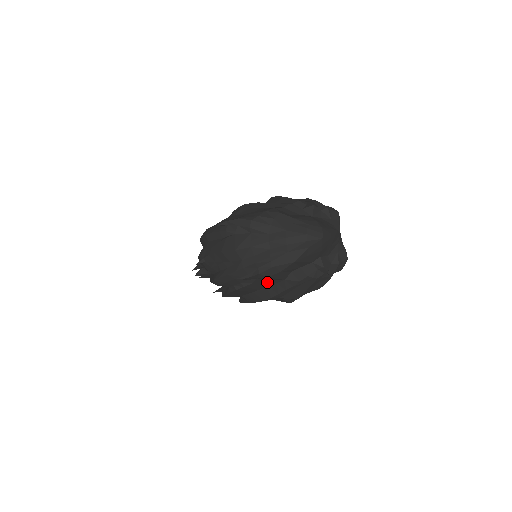
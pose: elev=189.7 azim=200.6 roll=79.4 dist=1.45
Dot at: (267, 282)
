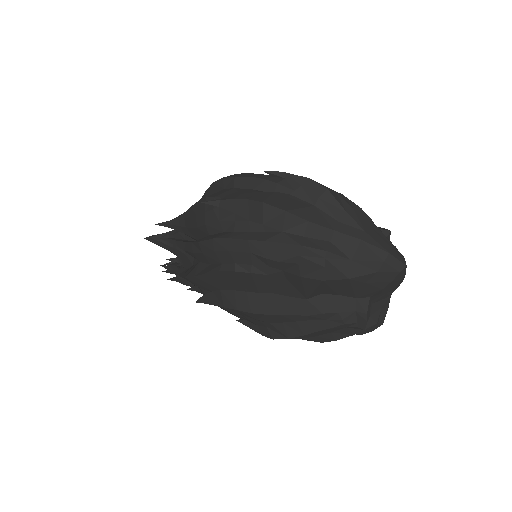
Dot at: (283, 287)
